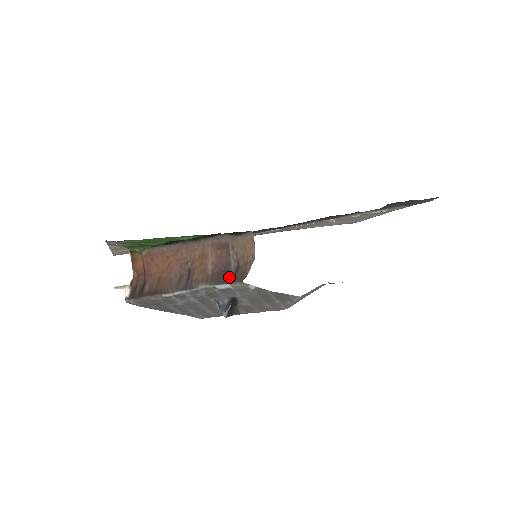
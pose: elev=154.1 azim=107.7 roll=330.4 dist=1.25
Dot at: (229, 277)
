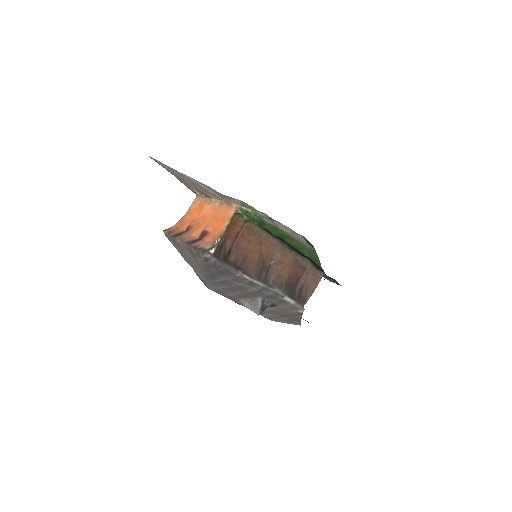
Dot at: (296, 295)
